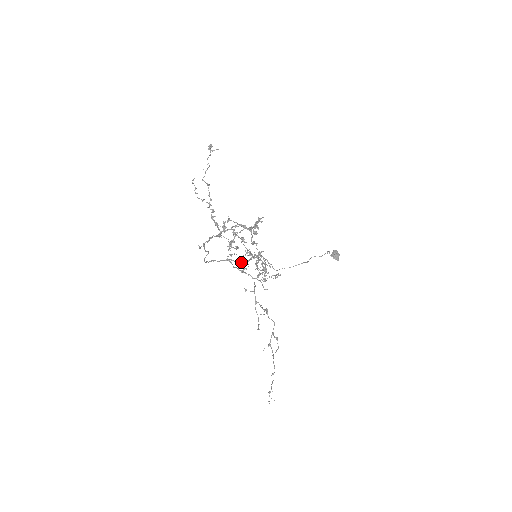
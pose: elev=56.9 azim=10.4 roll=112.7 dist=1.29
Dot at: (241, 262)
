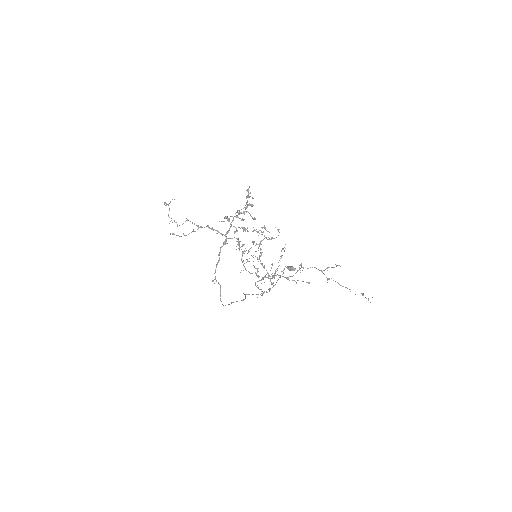
Dot at: (253, 255)
